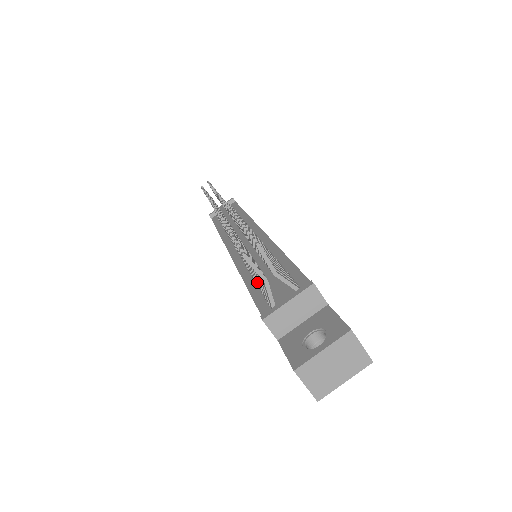
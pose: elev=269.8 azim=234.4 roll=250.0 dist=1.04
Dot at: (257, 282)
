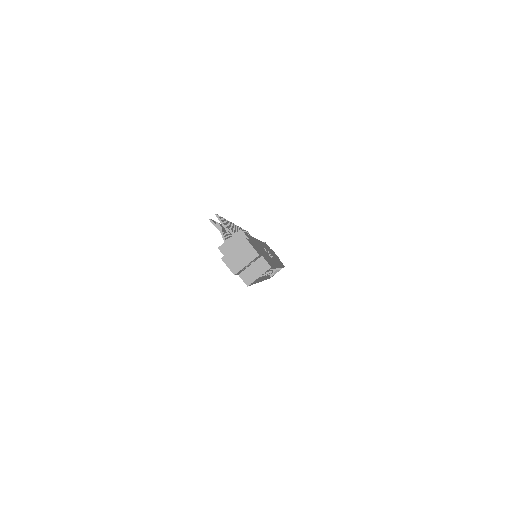
Dot at: occluded
